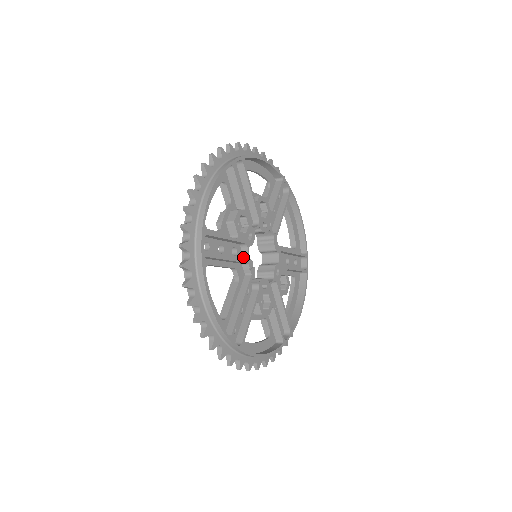
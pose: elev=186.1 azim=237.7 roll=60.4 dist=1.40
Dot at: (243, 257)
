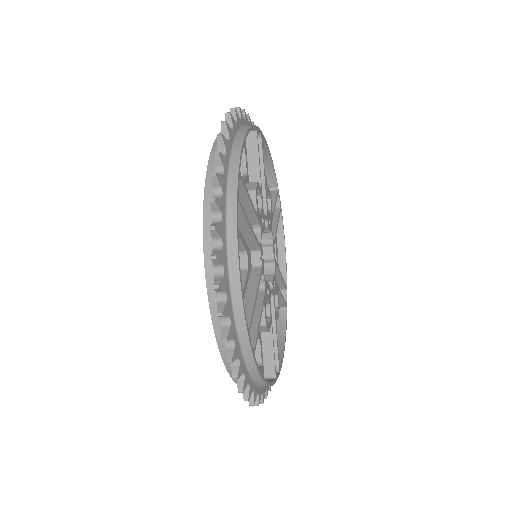
Dot at: occluded
